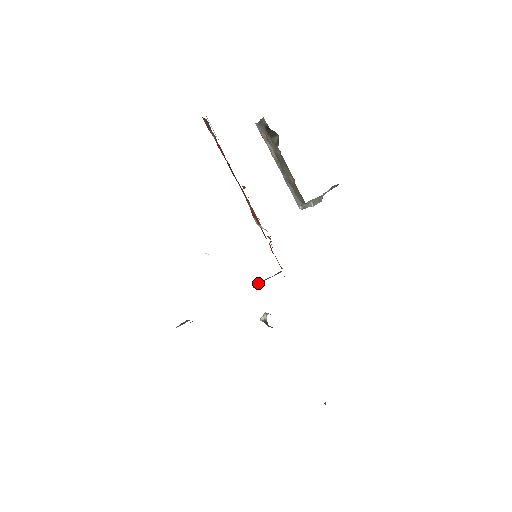
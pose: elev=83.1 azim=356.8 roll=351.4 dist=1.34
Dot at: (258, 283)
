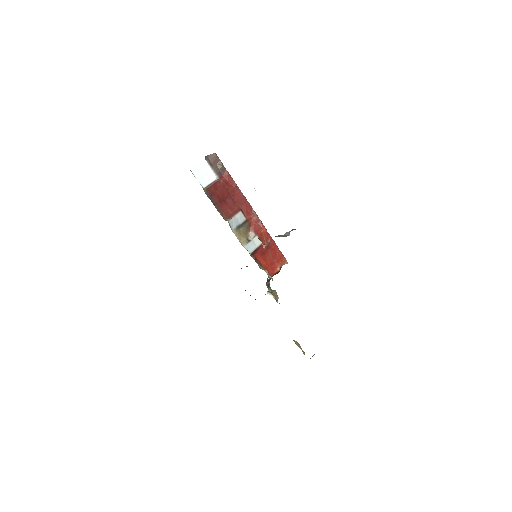
Dot at: occluded
